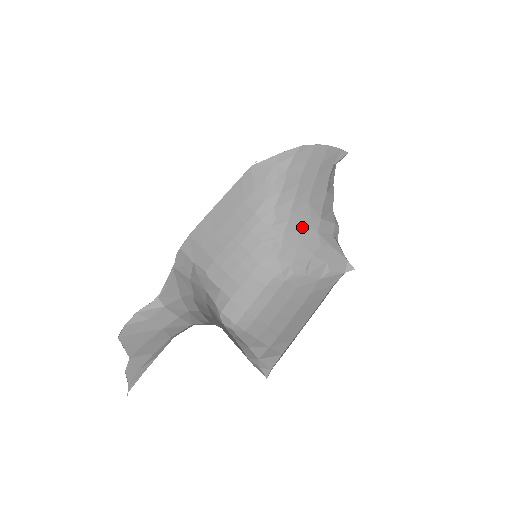
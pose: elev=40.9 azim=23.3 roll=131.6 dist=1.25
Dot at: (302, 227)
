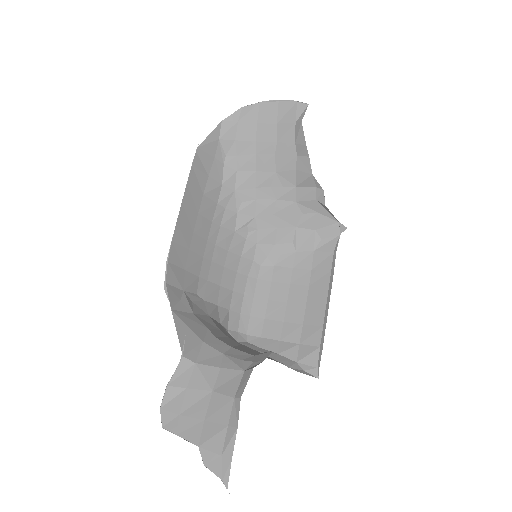
Dot at: (275, 201)
